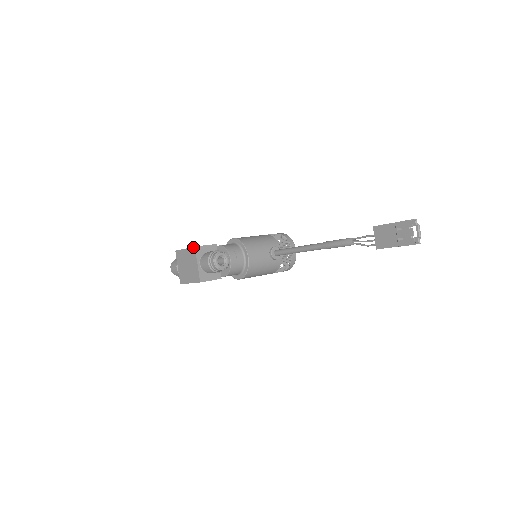
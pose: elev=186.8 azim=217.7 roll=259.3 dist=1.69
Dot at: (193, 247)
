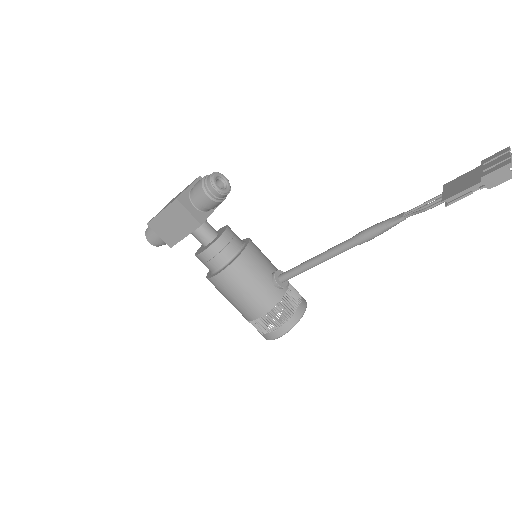
Dot at: occluded
